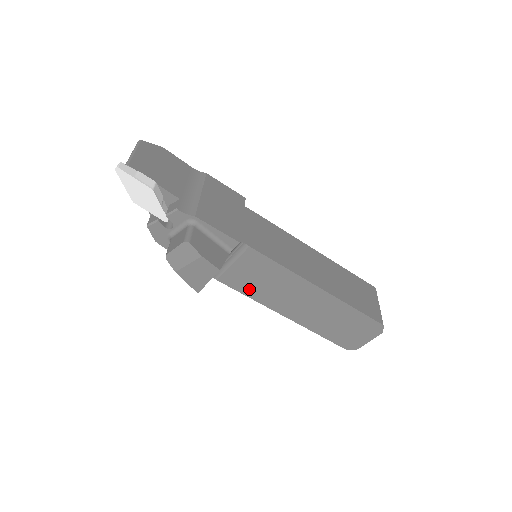
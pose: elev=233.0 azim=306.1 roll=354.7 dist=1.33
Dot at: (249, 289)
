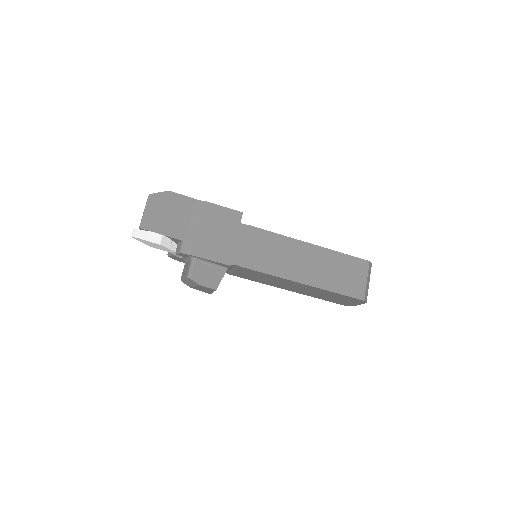
Dot at: (253, 279)
